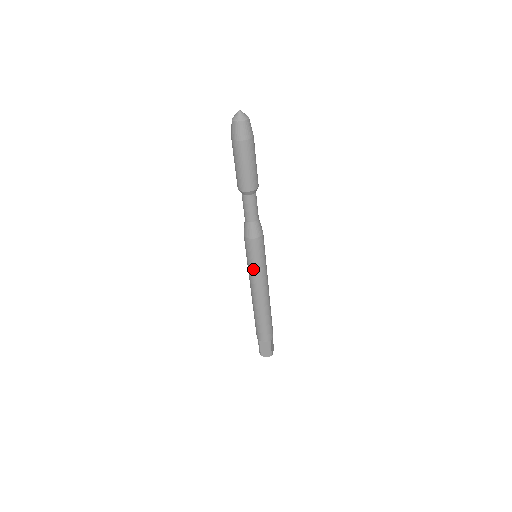
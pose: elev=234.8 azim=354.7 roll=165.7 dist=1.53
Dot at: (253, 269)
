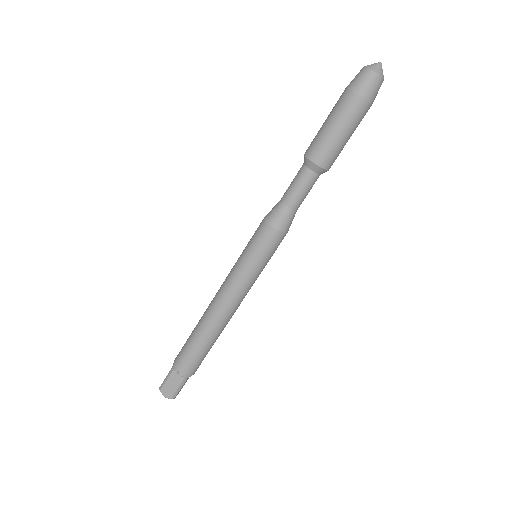
Dot at: (244, 269)
